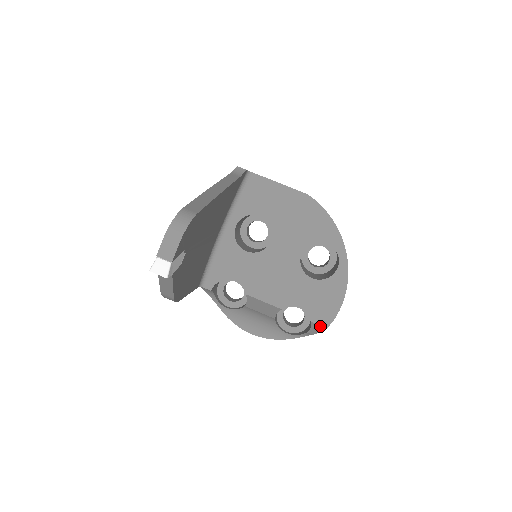
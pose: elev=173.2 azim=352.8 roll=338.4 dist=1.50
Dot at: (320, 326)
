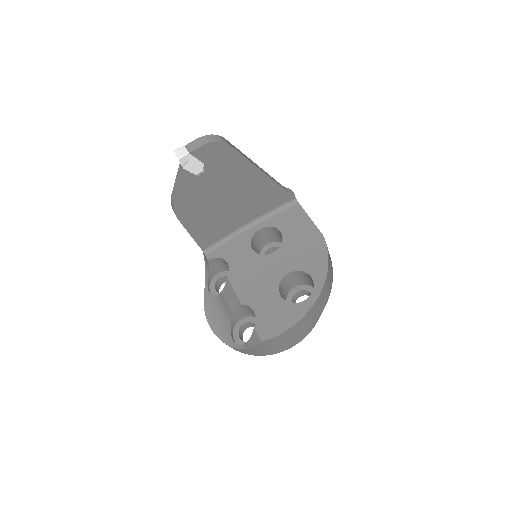
Dot at: (258, 336)
